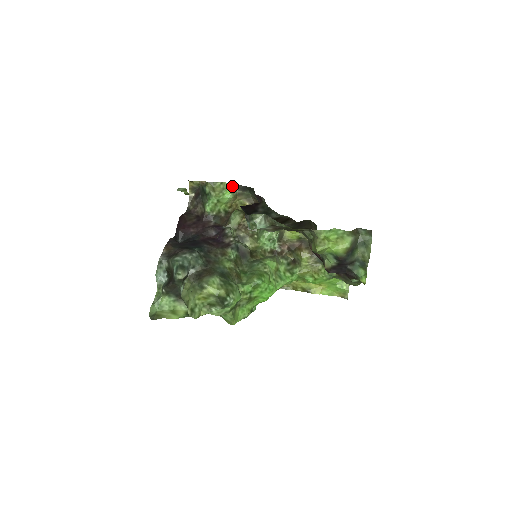
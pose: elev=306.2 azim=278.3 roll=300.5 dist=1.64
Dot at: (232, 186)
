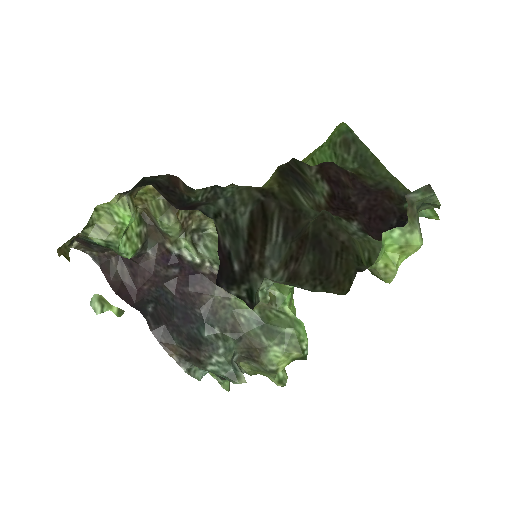
Dot at: (116, 202)
